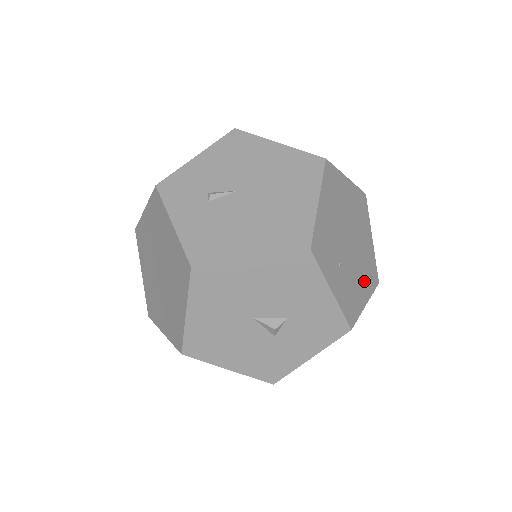
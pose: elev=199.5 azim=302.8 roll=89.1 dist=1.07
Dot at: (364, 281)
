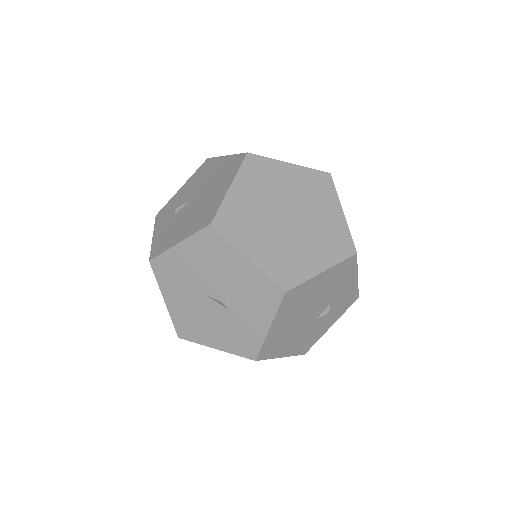
Dot at: (319, 250)
